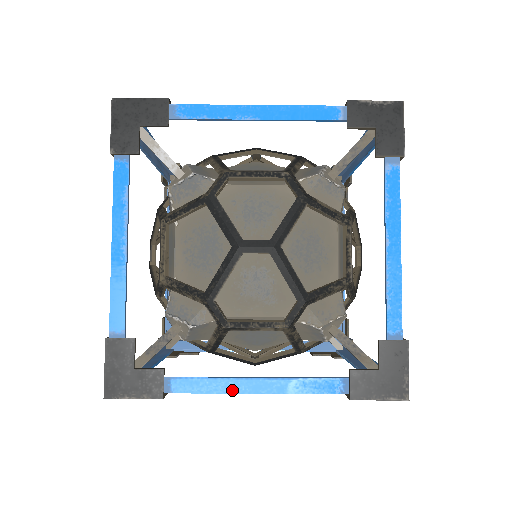
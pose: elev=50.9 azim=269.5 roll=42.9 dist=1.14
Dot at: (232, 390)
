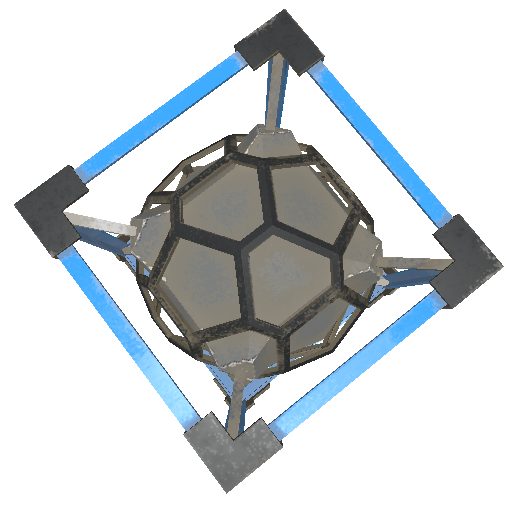
Dot at: (340, 387)
